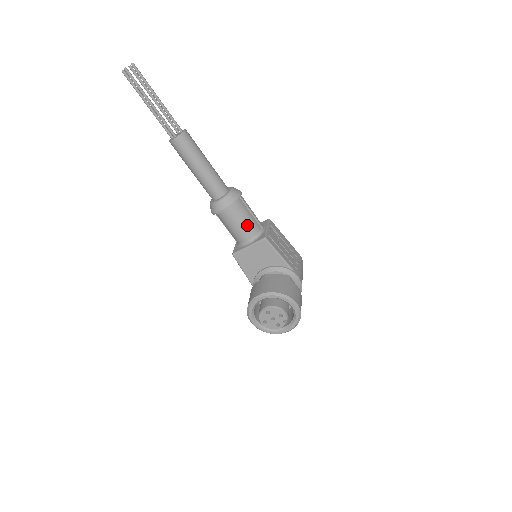
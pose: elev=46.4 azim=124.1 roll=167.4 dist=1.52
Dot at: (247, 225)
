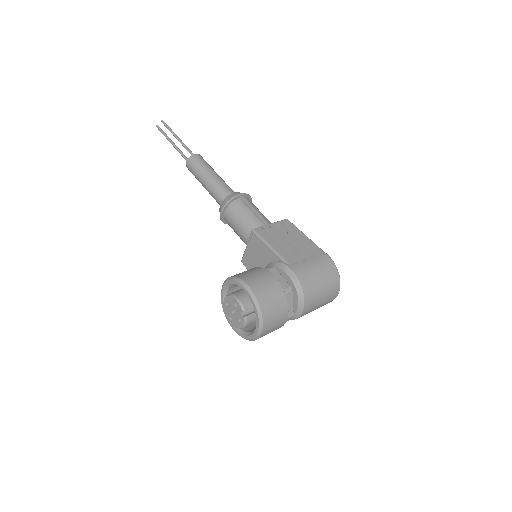
Dot at: (245, 224)
